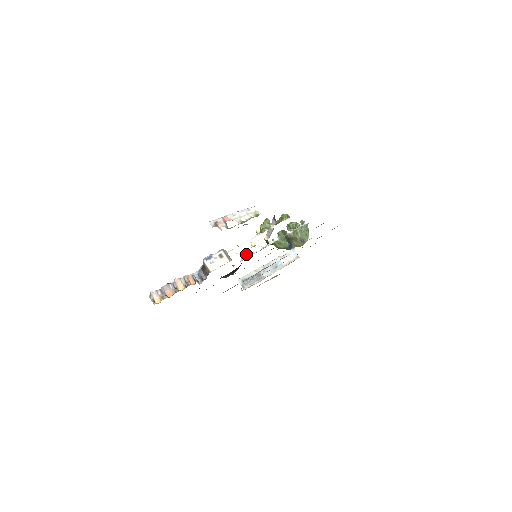
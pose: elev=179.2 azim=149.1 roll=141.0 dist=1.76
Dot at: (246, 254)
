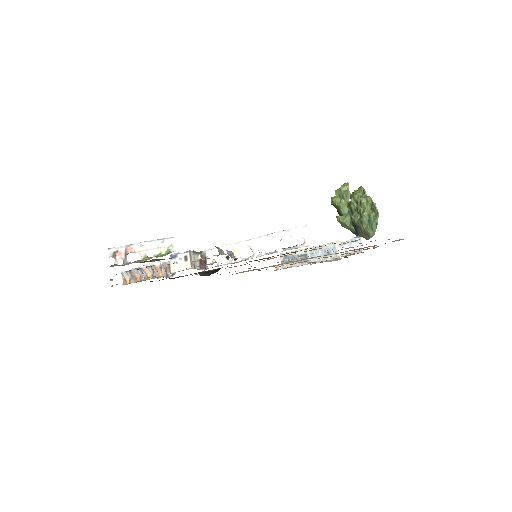
Dot at: (224, 260)
